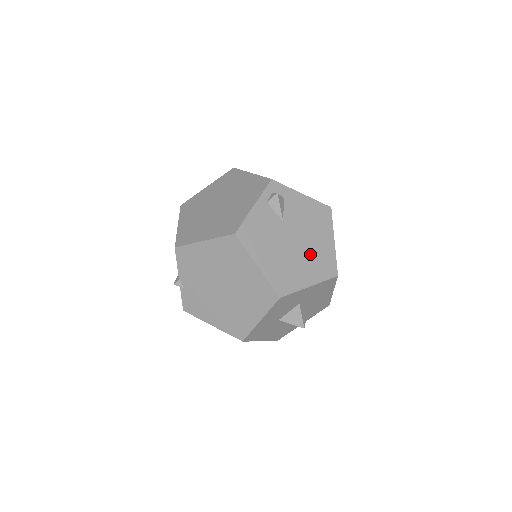
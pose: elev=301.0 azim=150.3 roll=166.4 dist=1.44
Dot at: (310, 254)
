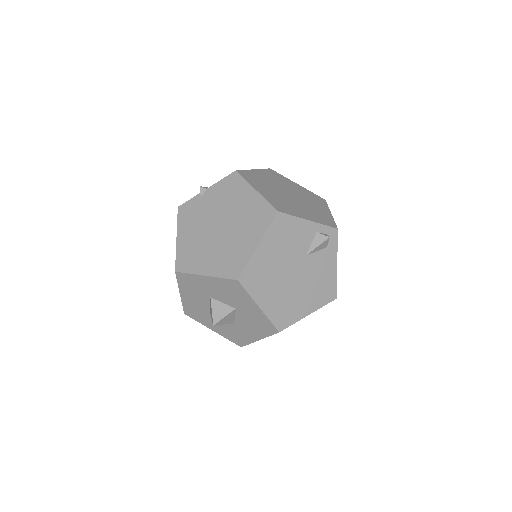
Dot at: (288, 295)
